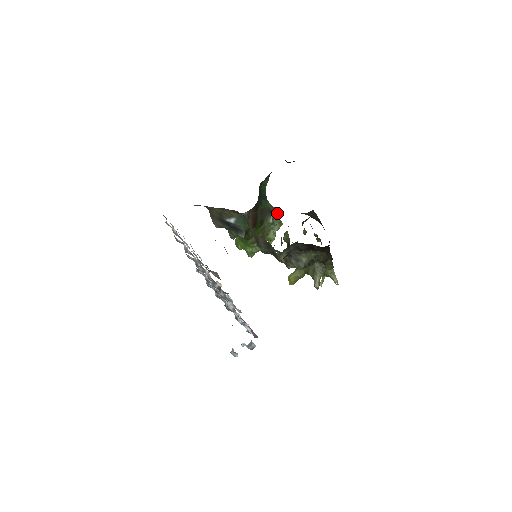
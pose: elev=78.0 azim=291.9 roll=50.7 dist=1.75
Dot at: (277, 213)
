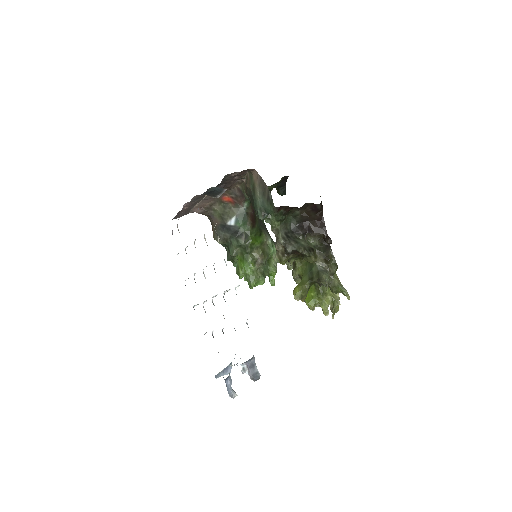
Dot at: occluded
